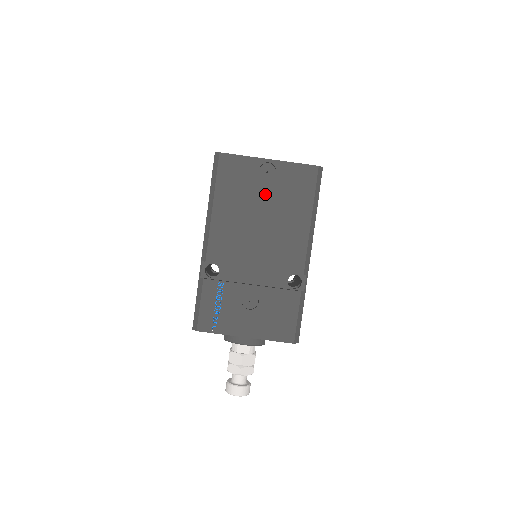
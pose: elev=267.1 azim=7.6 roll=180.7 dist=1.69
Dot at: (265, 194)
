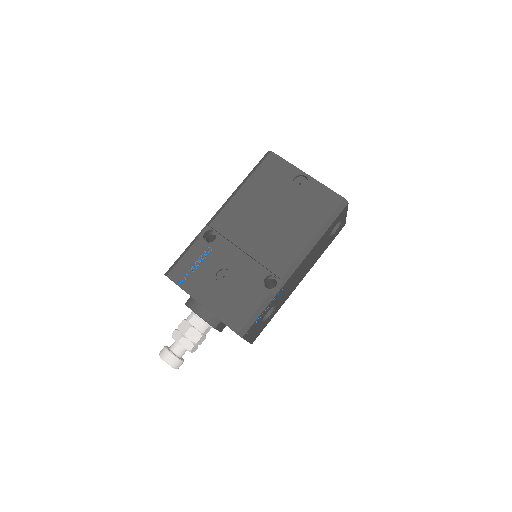
Dot at: (288, 198)
